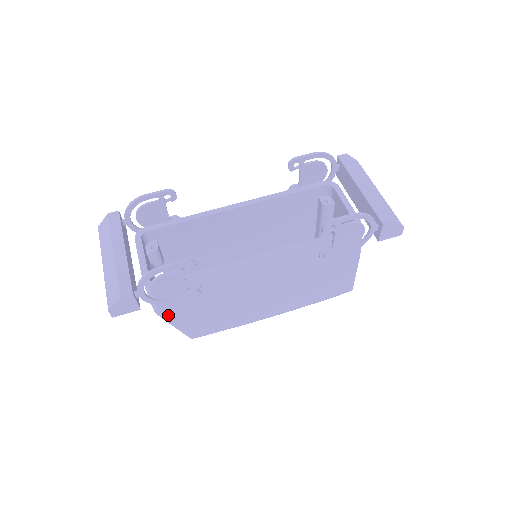
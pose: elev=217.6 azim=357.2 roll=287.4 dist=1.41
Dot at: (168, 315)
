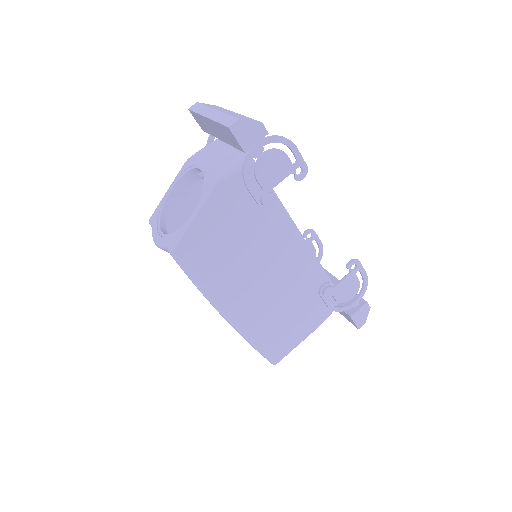
Dot at: (217, 196)
